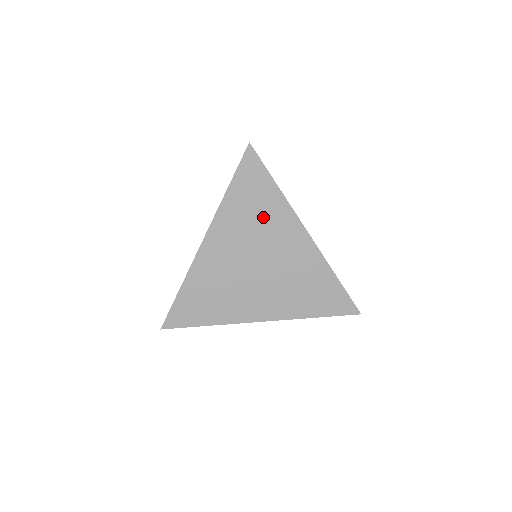
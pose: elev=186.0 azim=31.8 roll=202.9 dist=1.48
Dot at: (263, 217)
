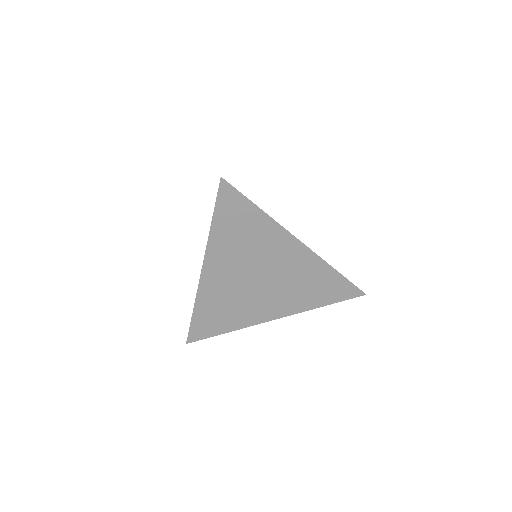
Dot at: (253, 239)
